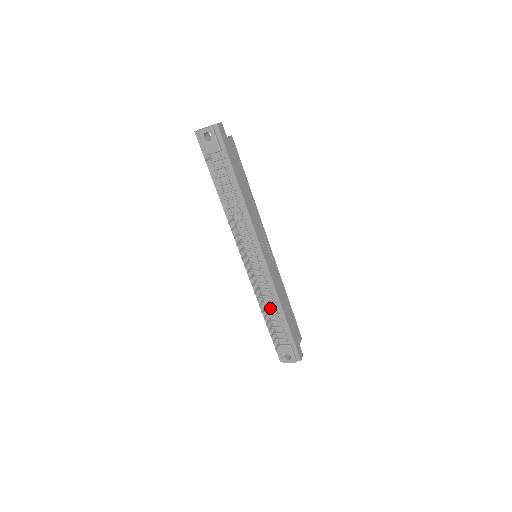
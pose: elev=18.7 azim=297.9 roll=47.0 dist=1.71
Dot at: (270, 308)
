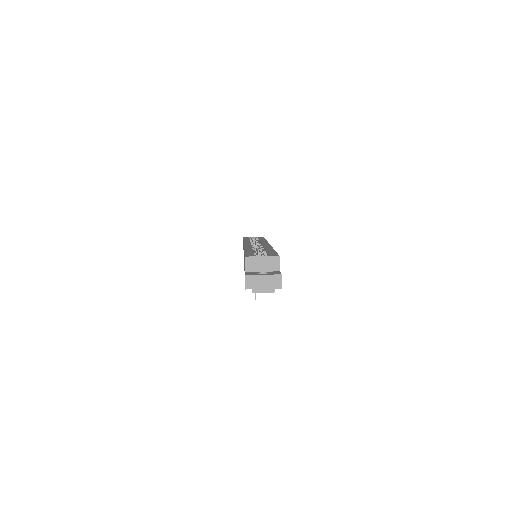
Dot at: occluded
